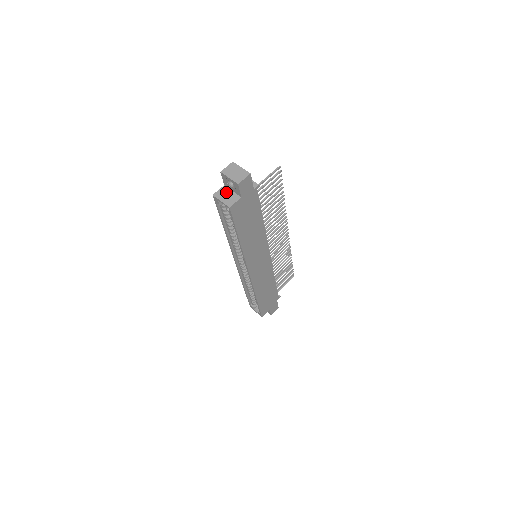
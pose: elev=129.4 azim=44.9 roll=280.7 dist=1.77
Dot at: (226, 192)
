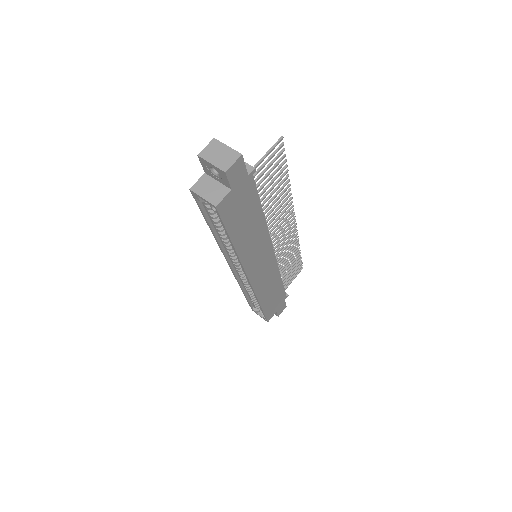
Dot at: (208, 183)
